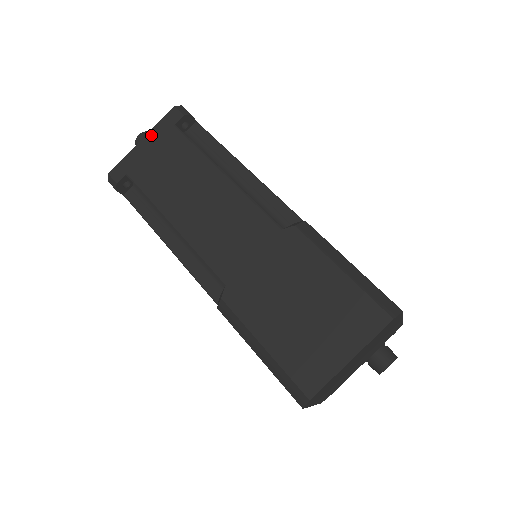
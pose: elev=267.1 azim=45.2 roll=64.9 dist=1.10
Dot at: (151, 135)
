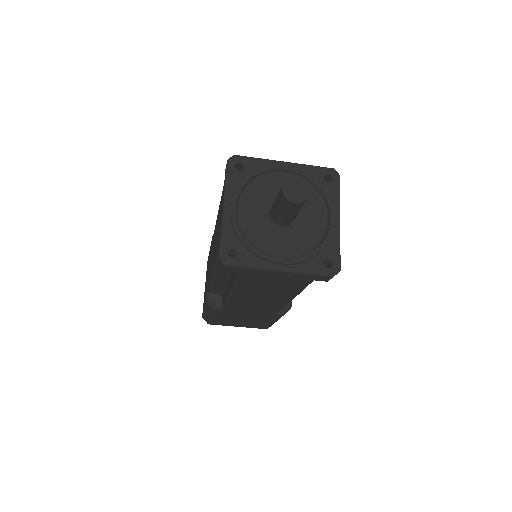
Dot at: (291, 274)
